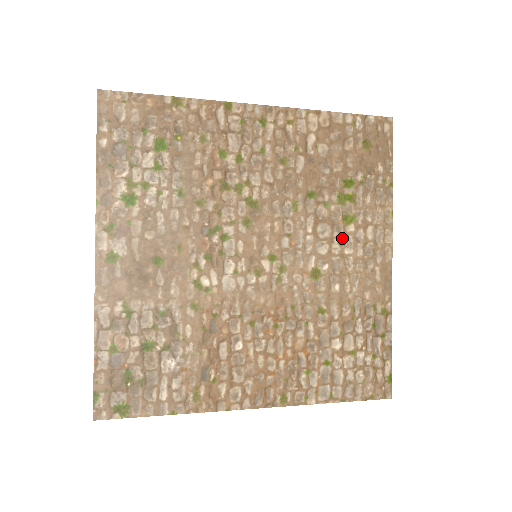
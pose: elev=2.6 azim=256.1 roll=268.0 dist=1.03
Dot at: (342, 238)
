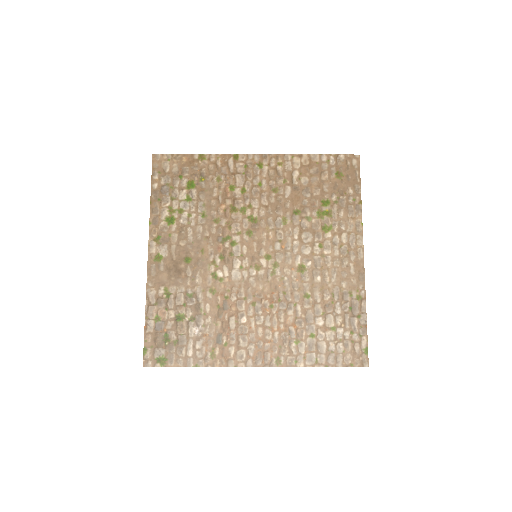
Dot at: (322, 242)
